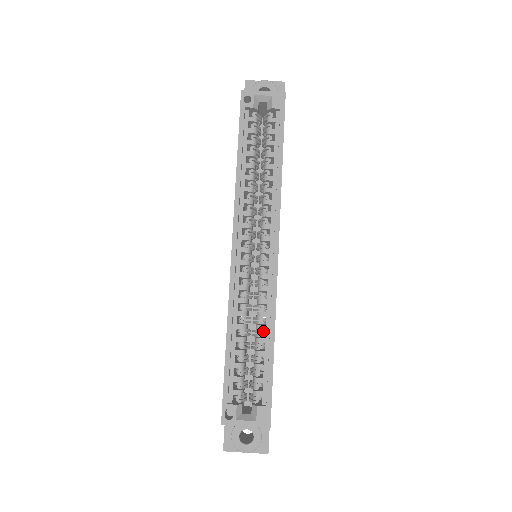
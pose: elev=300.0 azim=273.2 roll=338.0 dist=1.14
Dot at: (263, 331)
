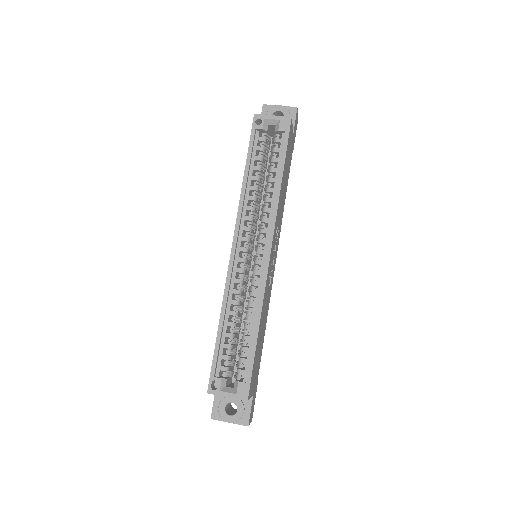
Dot at: occluded
